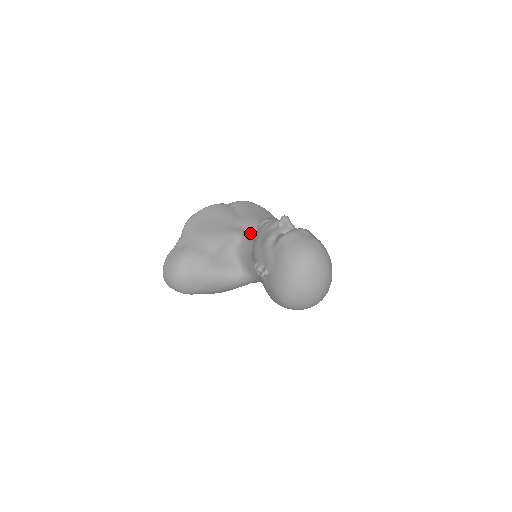
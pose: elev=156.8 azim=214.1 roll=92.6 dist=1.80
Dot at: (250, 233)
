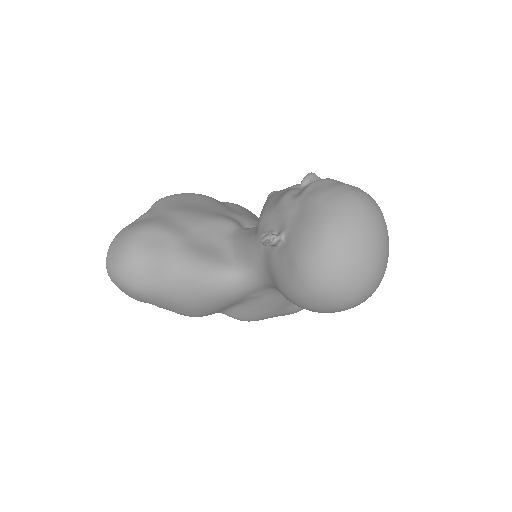
Dot at: occluded
